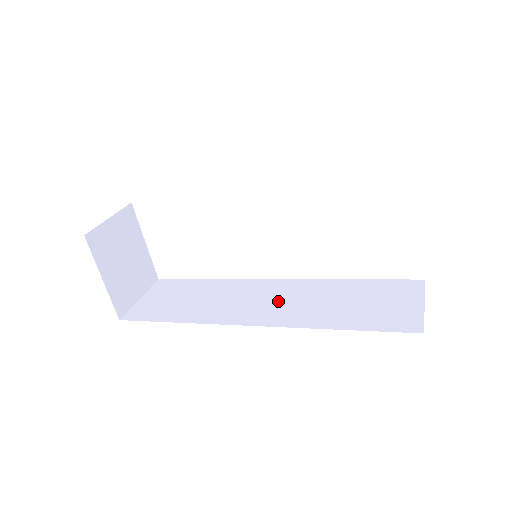
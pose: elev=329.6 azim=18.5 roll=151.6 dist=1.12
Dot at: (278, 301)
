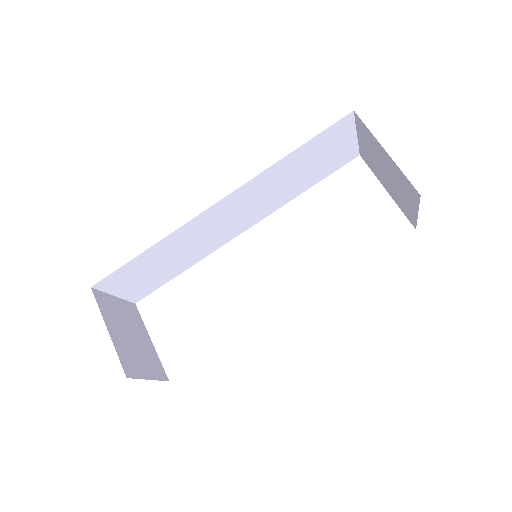
Dot at: occluded
